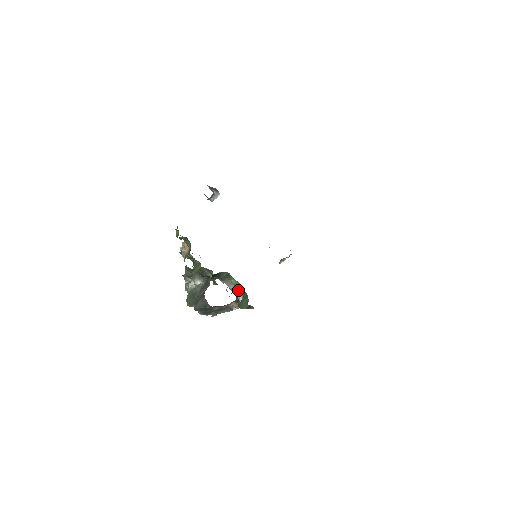
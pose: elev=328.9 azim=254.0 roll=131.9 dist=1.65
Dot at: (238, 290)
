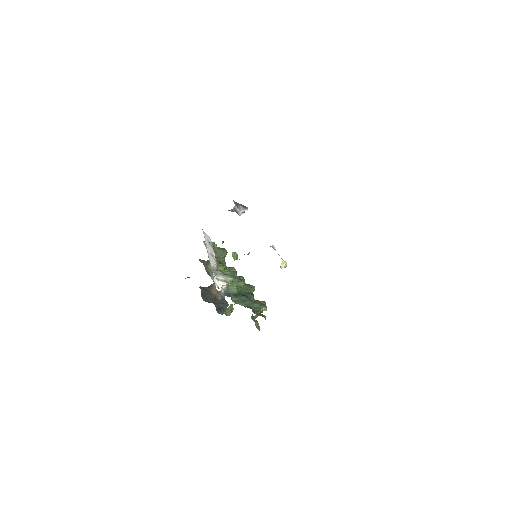
Dot at: (224, 277)
